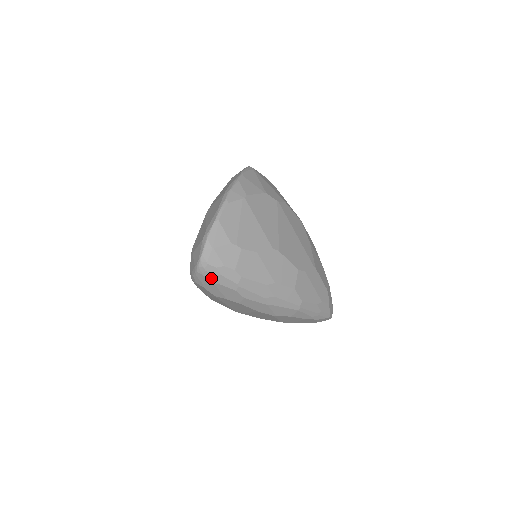
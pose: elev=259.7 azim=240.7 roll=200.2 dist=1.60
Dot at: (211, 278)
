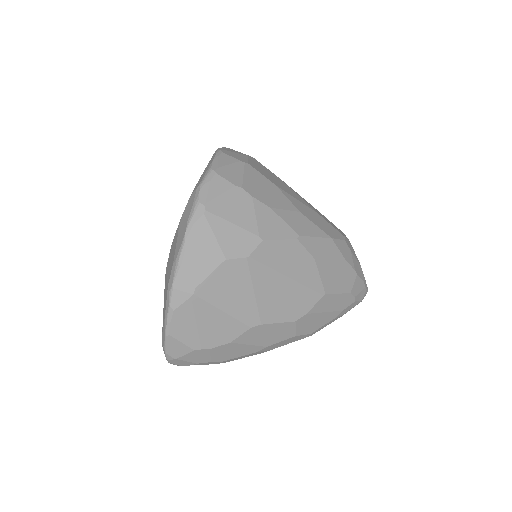
Dot at: occluded
